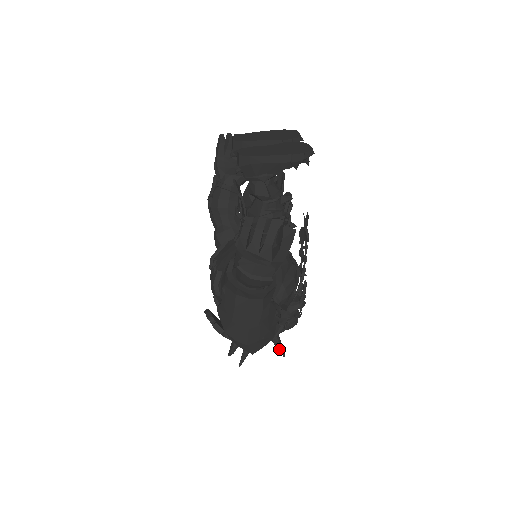
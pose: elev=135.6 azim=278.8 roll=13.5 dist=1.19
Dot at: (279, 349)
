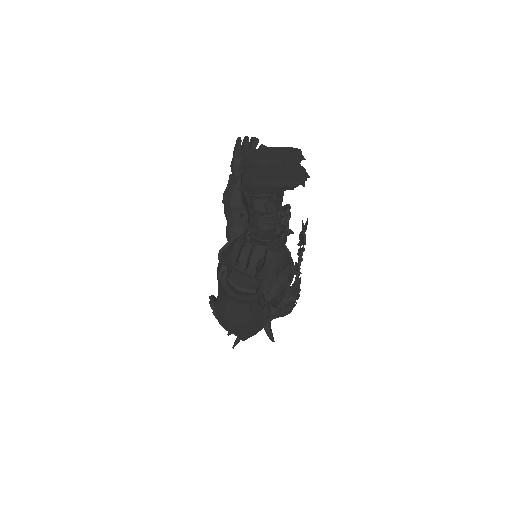
Dot at: (269, 336)
